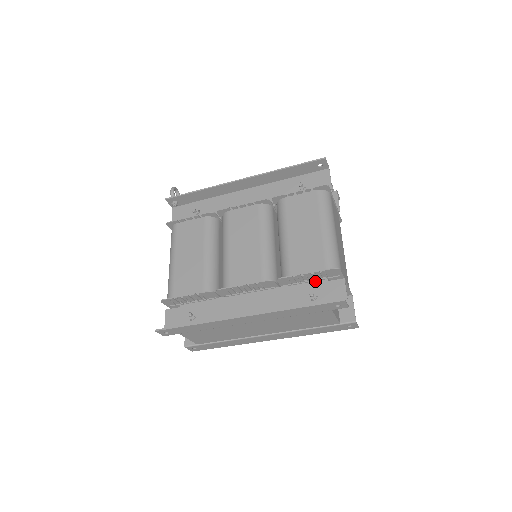
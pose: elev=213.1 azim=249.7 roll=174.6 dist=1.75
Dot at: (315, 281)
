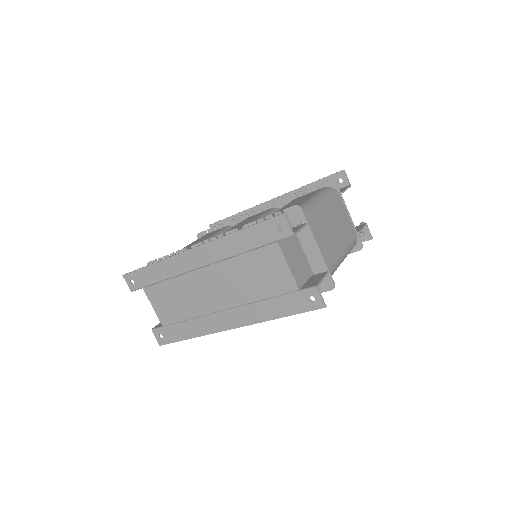
Dot at: occluded
